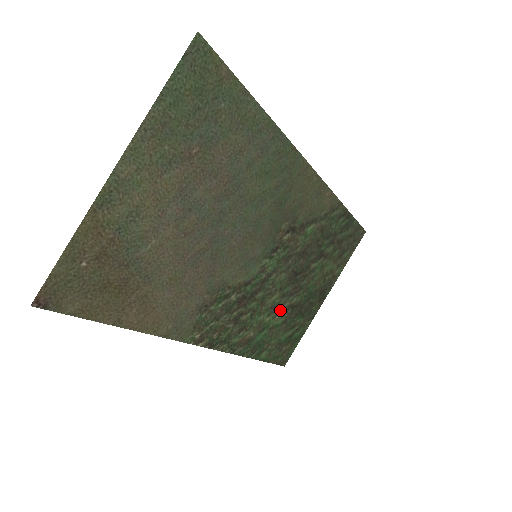
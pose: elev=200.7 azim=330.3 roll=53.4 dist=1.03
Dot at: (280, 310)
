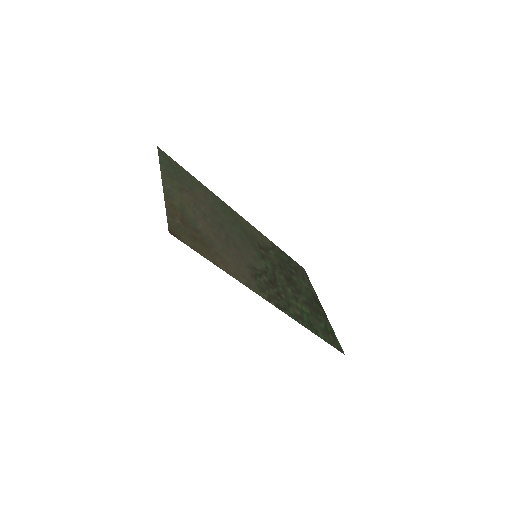
Dot at: (301, 302)
